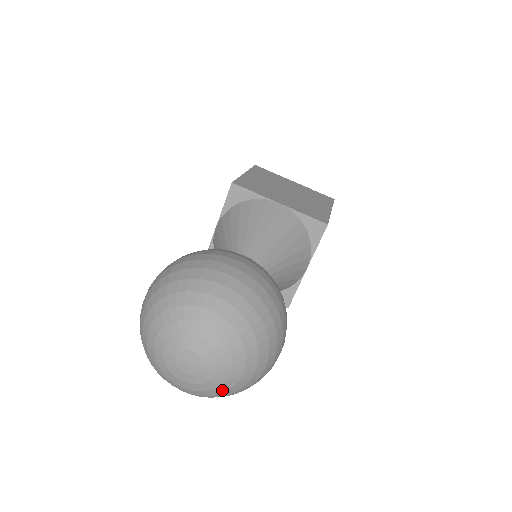
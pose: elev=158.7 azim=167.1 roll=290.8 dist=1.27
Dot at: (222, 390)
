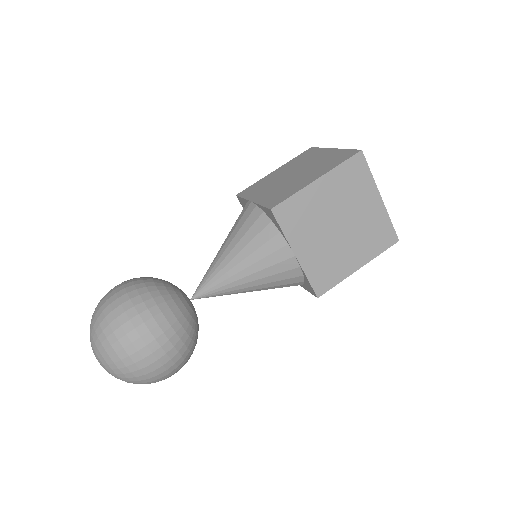
Dot at: occluded
